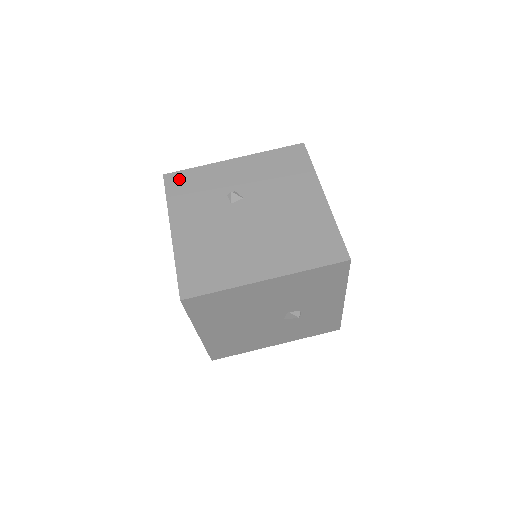
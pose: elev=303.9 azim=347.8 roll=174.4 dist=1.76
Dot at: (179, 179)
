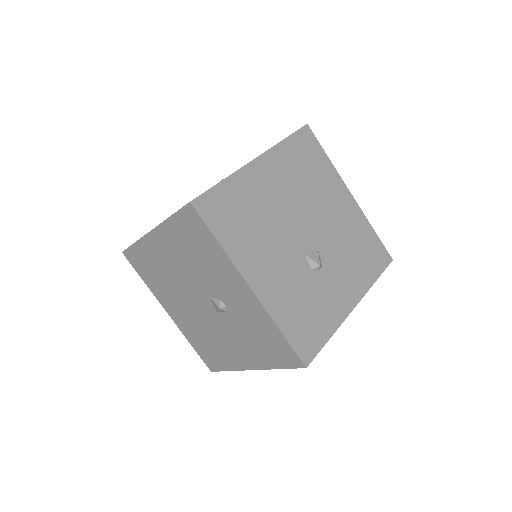
Dot at: occluded
